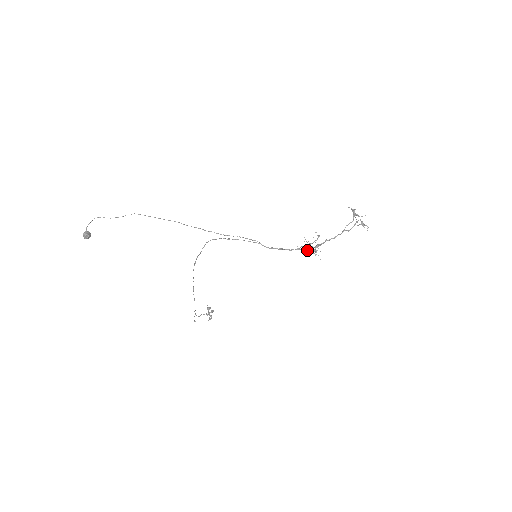
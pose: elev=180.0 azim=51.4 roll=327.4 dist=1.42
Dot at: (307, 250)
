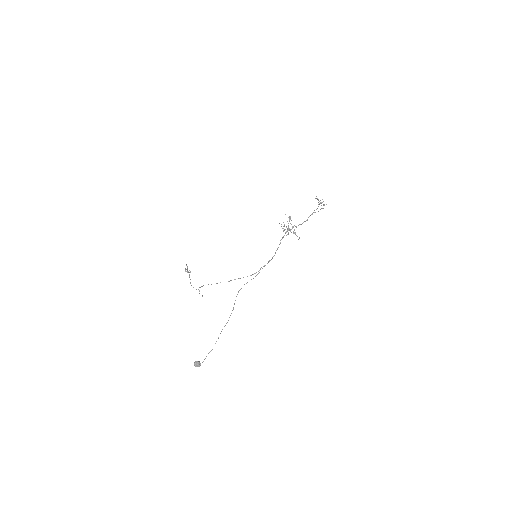
Dot at: occluded
